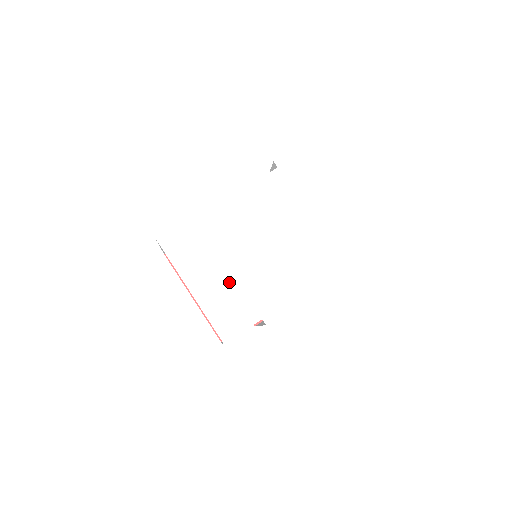
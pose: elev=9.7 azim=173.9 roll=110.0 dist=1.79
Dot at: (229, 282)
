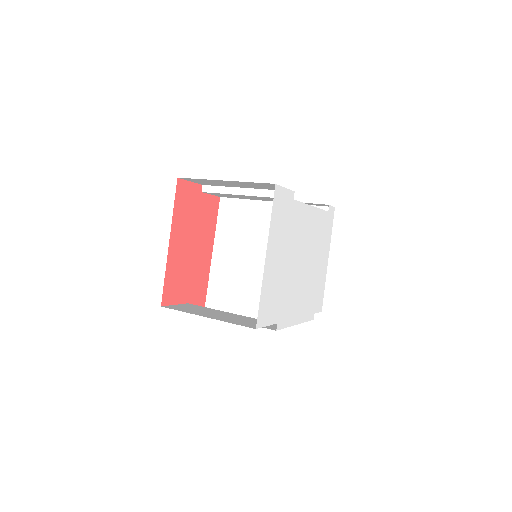
Dot at: (281, 274)
